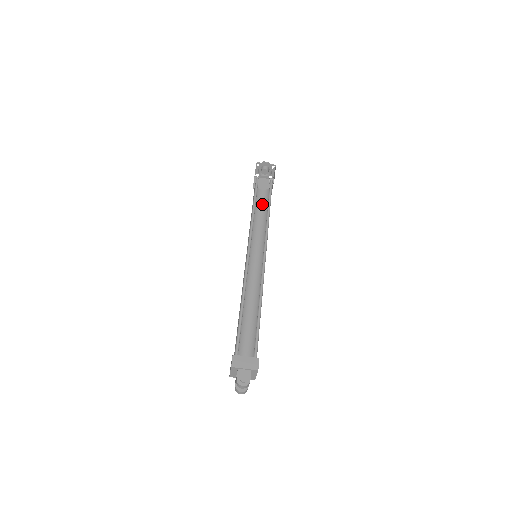
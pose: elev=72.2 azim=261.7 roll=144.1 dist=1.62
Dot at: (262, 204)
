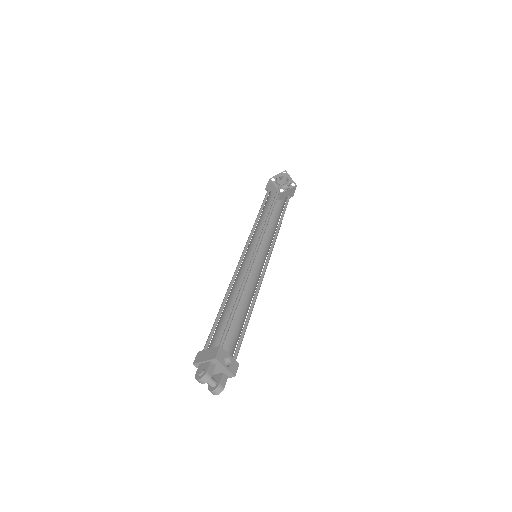
Dot at: (281, 211)
